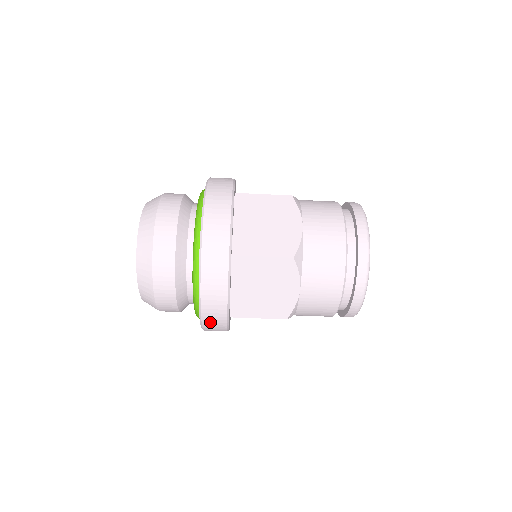
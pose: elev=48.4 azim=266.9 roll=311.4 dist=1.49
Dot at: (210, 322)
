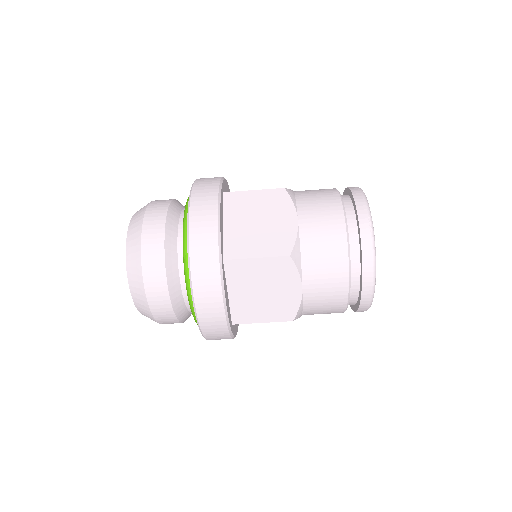
Dot at: (199, 252)
